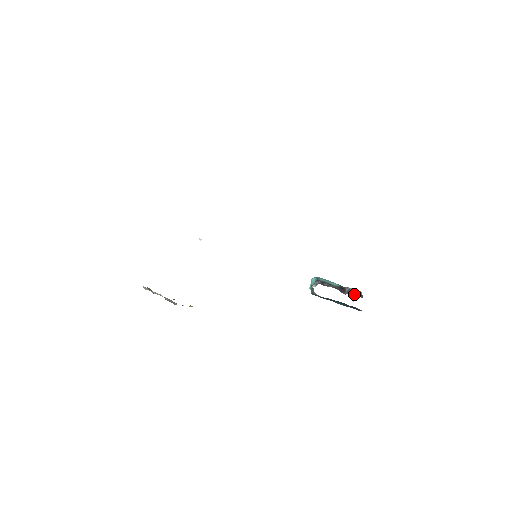
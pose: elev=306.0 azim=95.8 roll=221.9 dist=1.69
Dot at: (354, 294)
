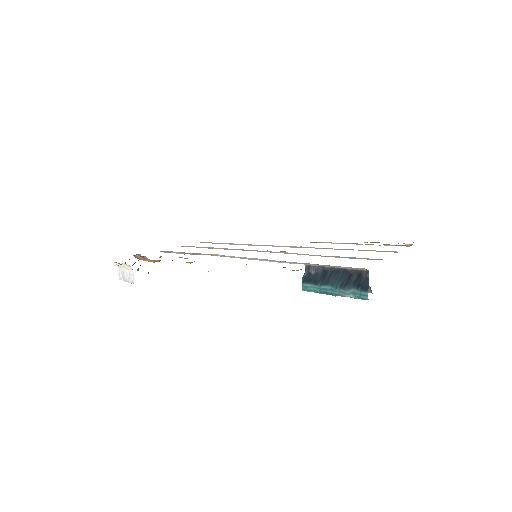
Dot at: occluded
